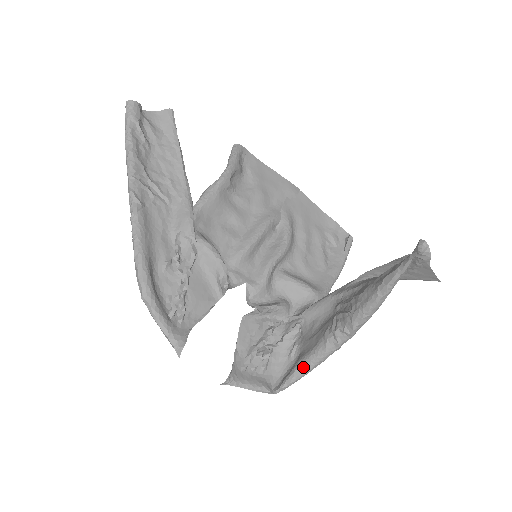
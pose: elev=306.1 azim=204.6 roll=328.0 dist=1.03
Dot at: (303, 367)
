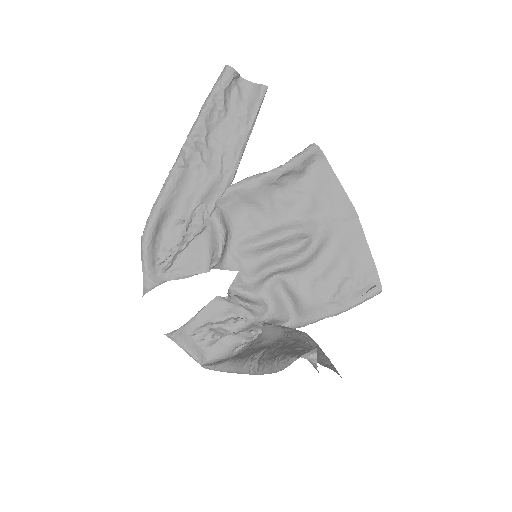
Dot at: (227, 366)
